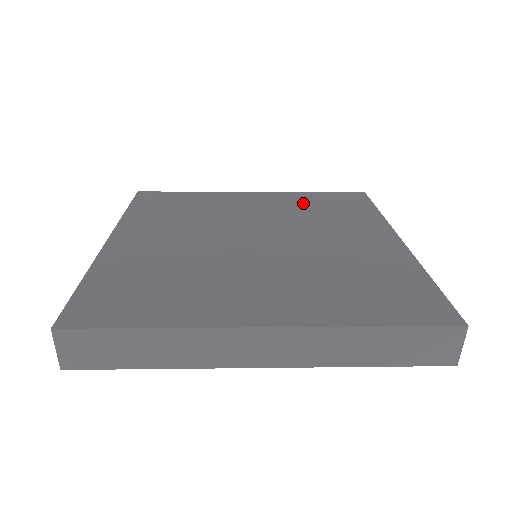
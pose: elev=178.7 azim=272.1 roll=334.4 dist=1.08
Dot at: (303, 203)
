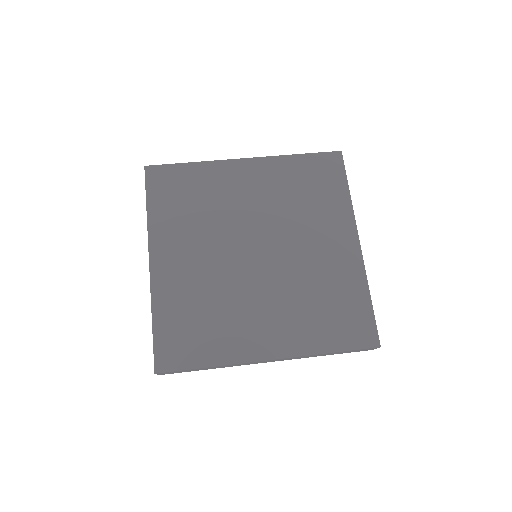
Dot at: (289, 180)
